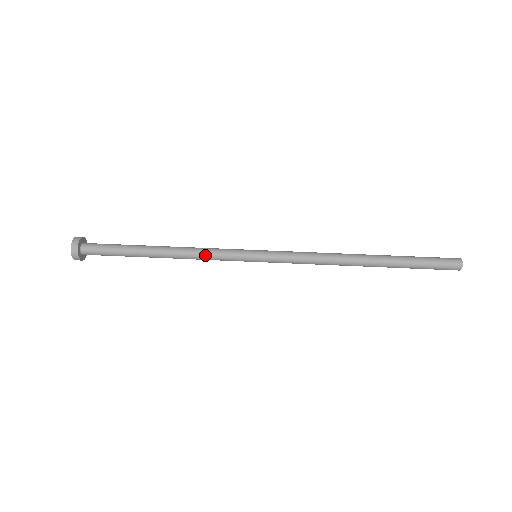
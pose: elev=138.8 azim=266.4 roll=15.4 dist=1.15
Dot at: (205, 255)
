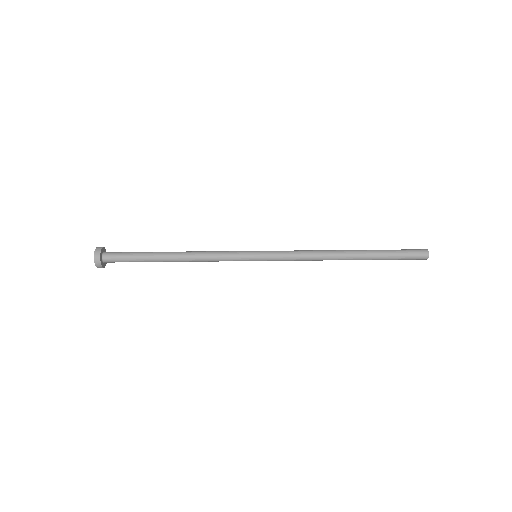
Dot at: (212, 257)
